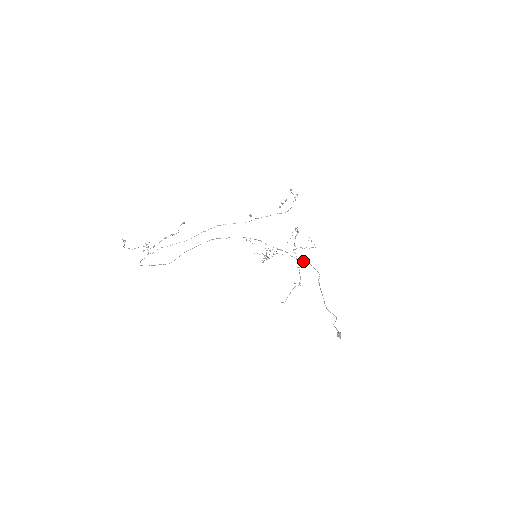
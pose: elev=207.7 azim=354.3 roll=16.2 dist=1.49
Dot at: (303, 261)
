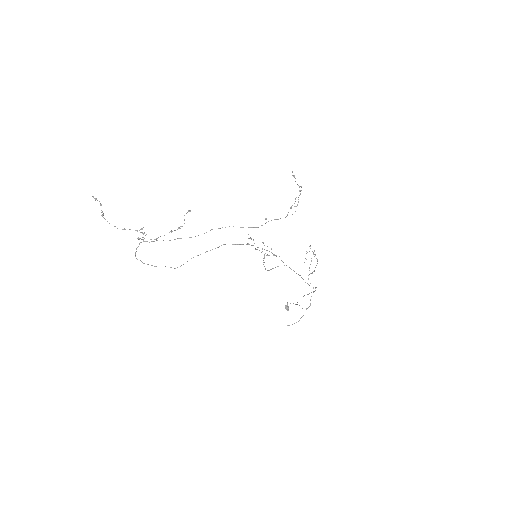
Dot at: occluded
